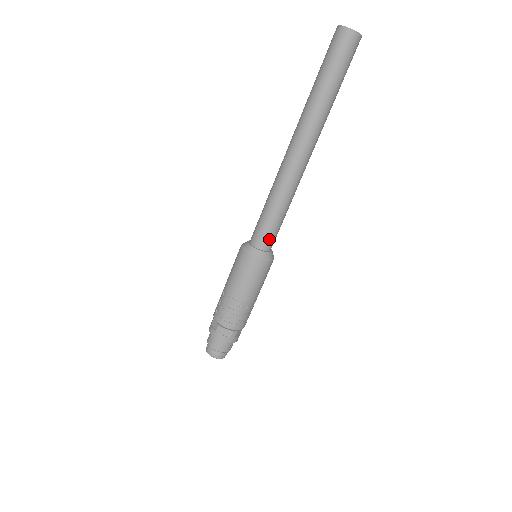
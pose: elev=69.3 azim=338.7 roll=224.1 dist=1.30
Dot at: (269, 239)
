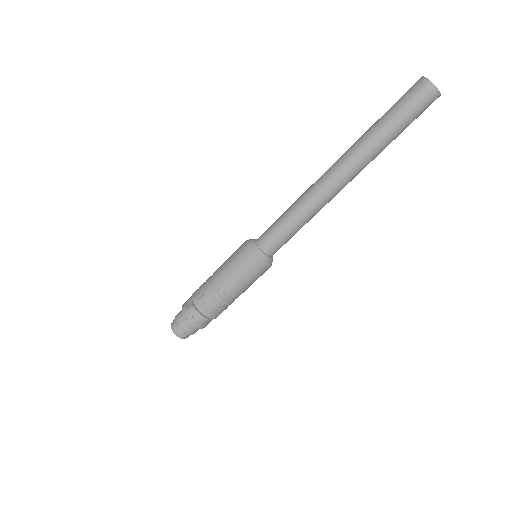
Dot at: occluded
